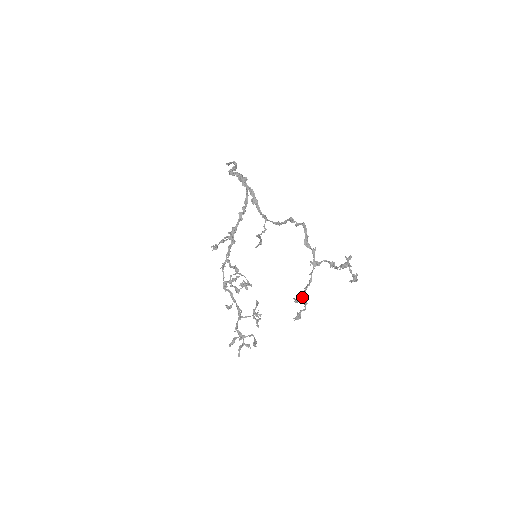
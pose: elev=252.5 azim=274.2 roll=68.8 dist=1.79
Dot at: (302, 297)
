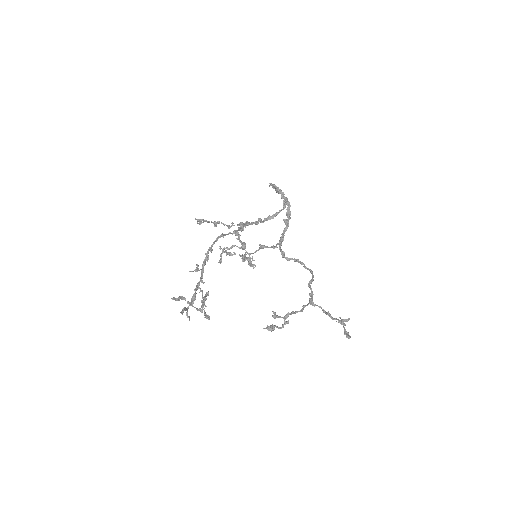
Dot at: (285, 316)
